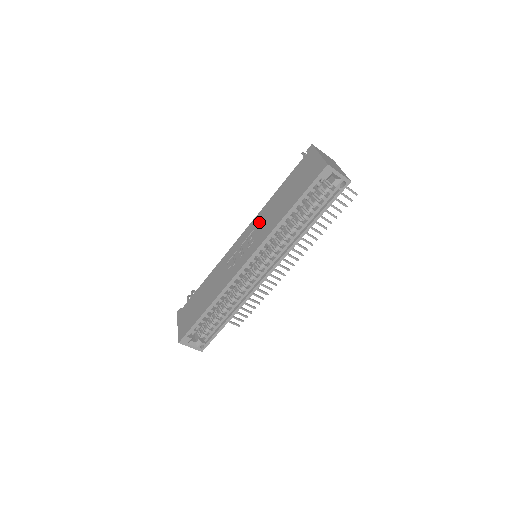
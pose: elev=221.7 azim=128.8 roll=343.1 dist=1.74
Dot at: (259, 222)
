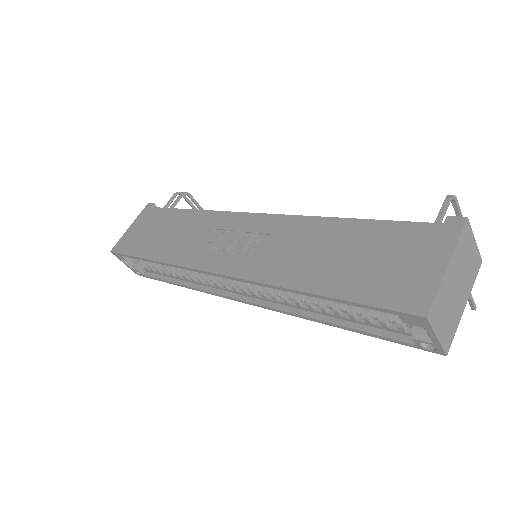
Dot at: (283, 234)
